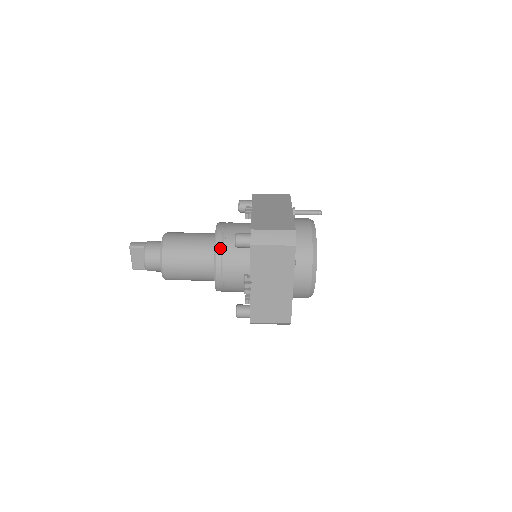
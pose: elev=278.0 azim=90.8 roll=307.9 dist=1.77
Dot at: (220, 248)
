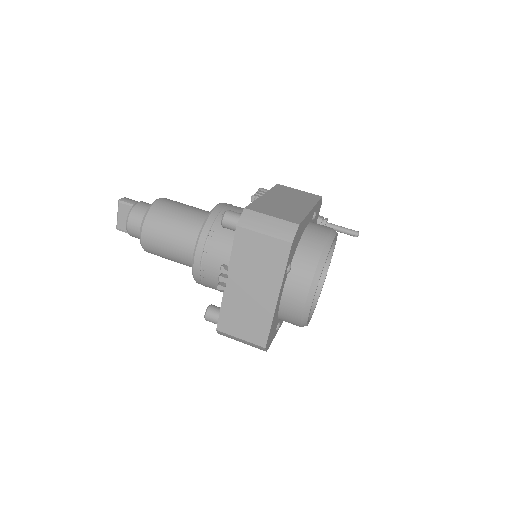
Dot at: (209, 227)
